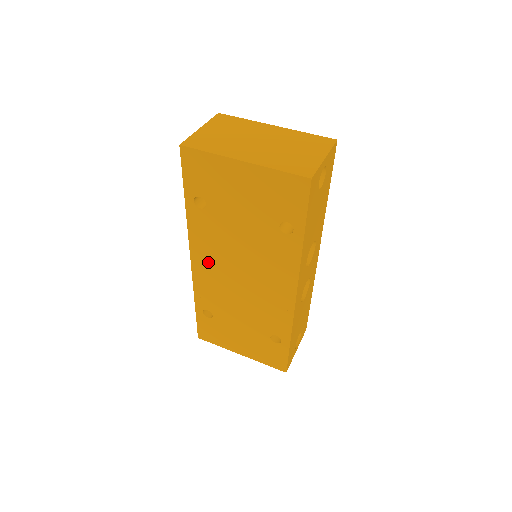
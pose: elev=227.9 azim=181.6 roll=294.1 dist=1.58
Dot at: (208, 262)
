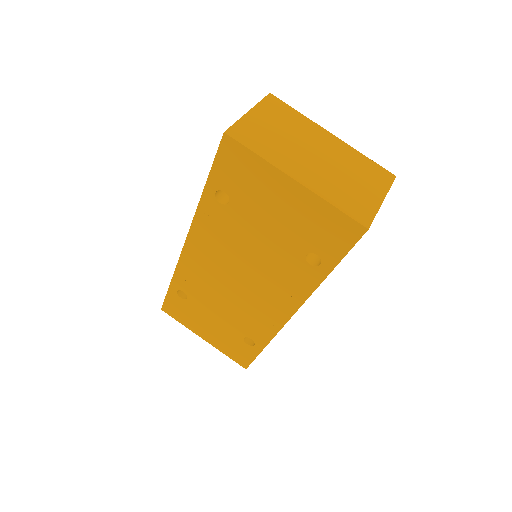
Dot at: (205, 253)
